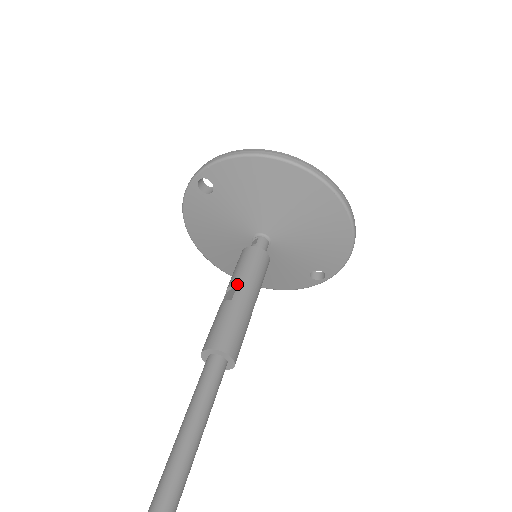
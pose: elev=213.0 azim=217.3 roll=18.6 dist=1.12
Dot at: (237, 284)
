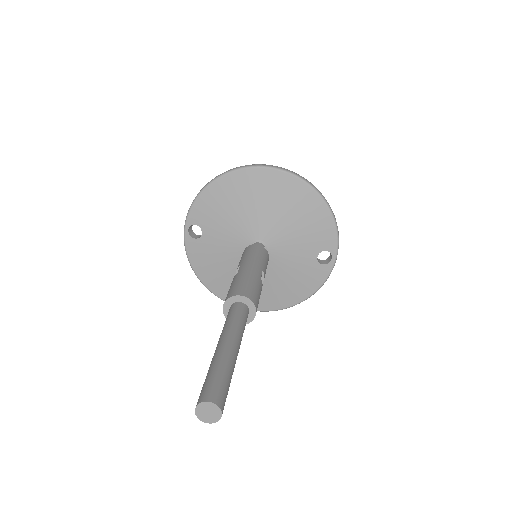
Dot at: (239, 266)
